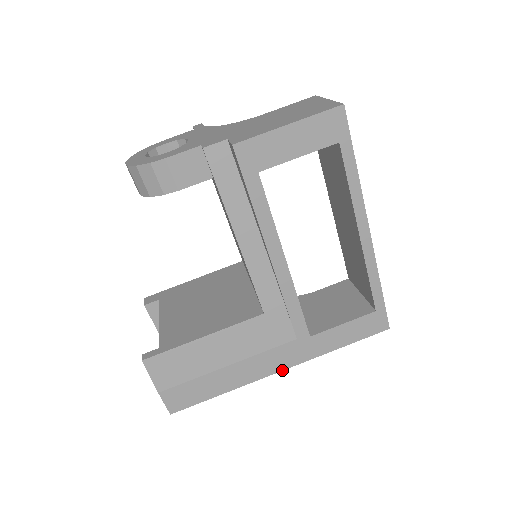
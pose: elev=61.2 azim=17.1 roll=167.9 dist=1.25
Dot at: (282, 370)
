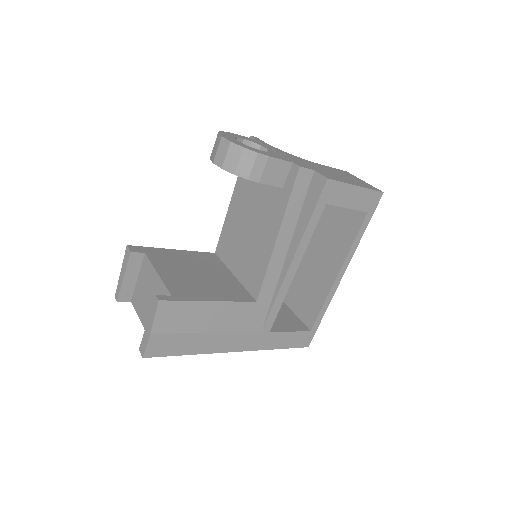
Dot at: (237, 351)
